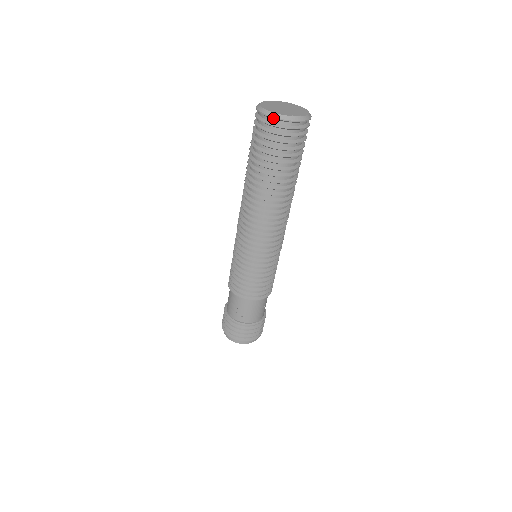
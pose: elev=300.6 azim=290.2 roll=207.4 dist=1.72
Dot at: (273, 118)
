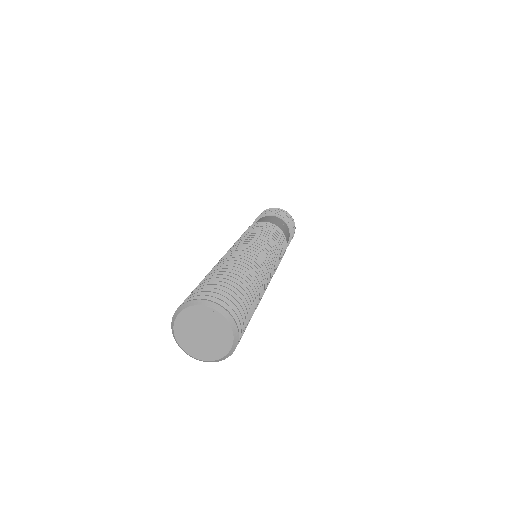
Dot at: (184, 349)
